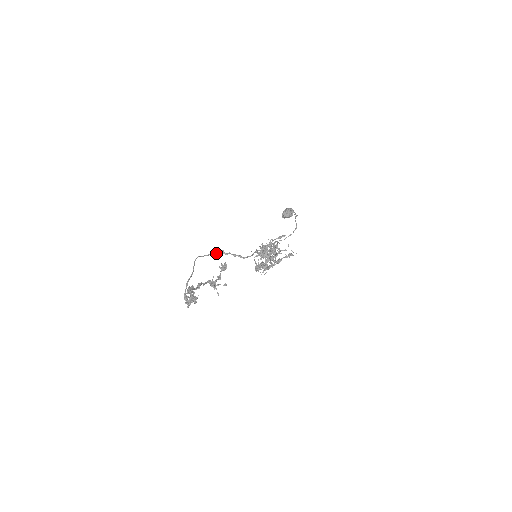
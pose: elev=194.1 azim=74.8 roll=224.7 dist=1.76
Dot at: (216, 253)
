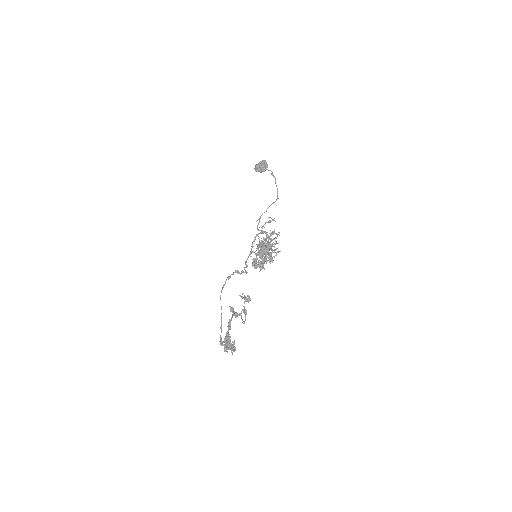
Dot at: occluded
